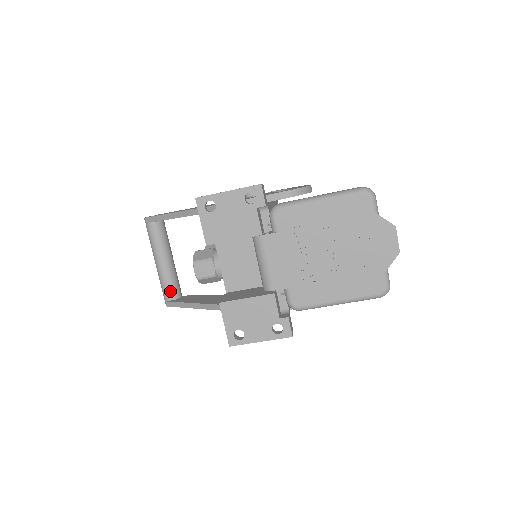
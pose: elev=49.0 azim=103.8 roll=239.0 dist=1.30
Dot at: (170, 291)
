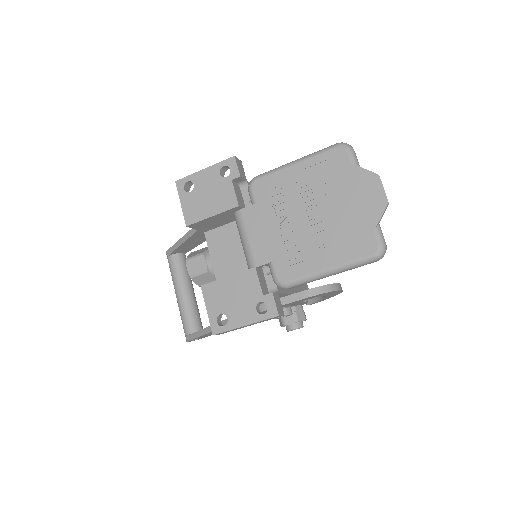
Dot at: (189, 324)
